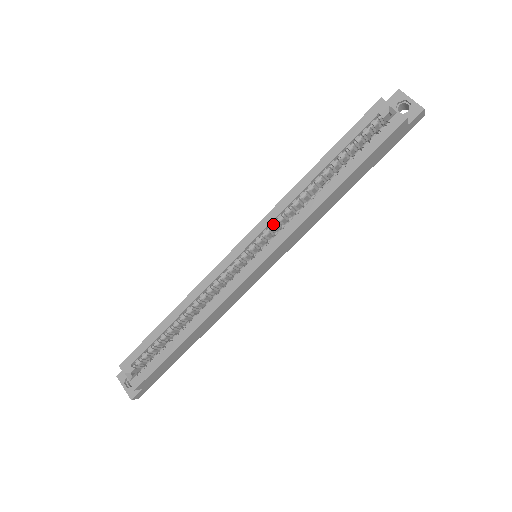
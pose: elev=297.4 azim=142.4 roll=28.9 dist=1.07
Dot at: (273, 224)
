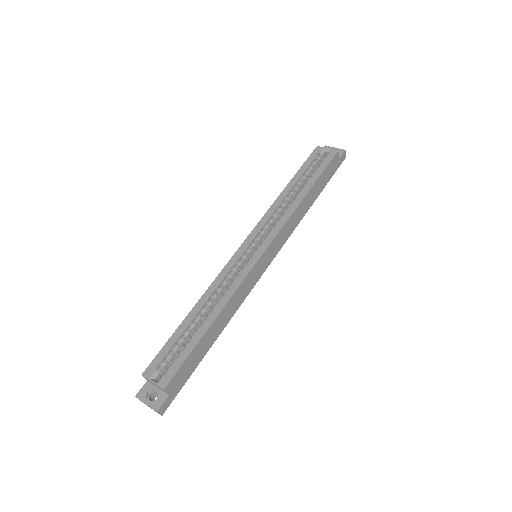
Dot at: (266, 226)
